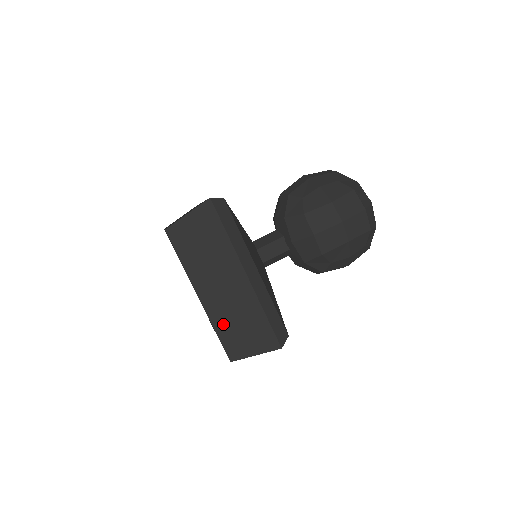
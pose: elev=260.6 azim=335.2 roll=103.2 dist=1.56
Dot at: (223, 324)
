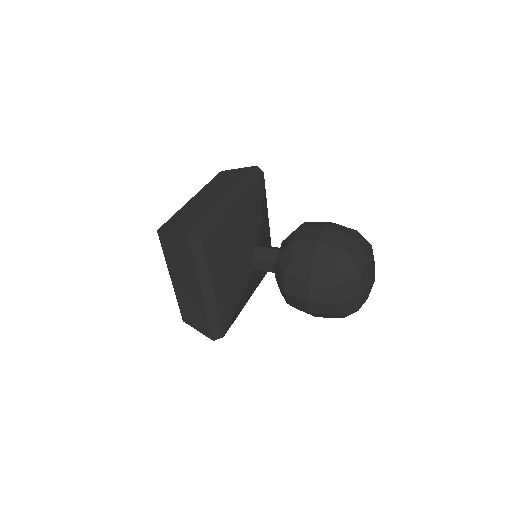
Dot at: (182, 302)
